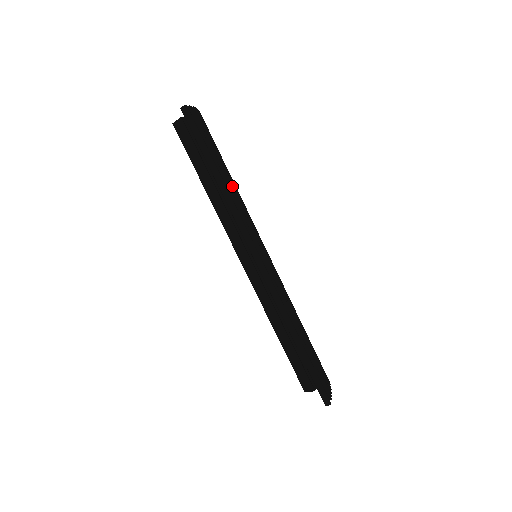
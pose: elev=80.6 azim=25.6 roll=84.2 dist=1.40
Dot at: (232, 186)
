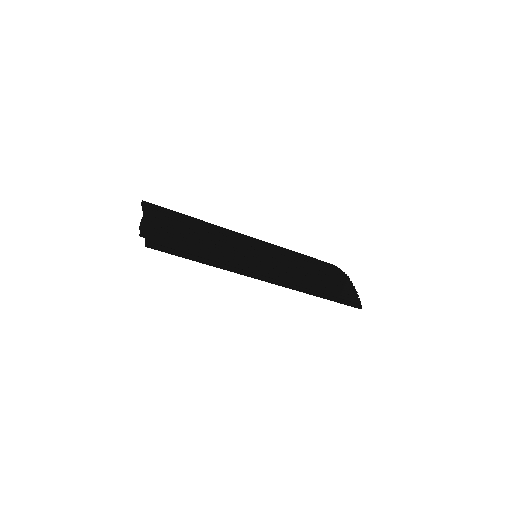
Dot at: (212, 250)
